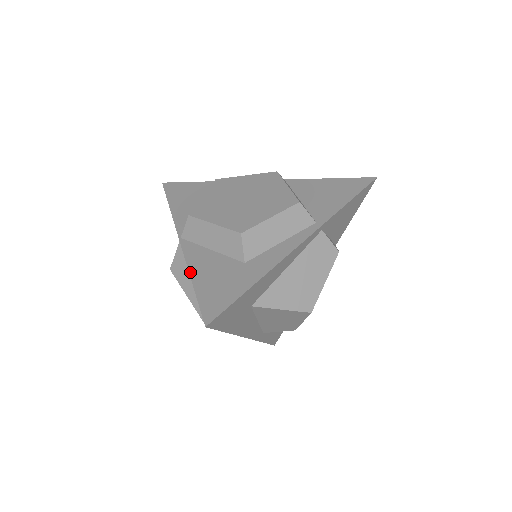
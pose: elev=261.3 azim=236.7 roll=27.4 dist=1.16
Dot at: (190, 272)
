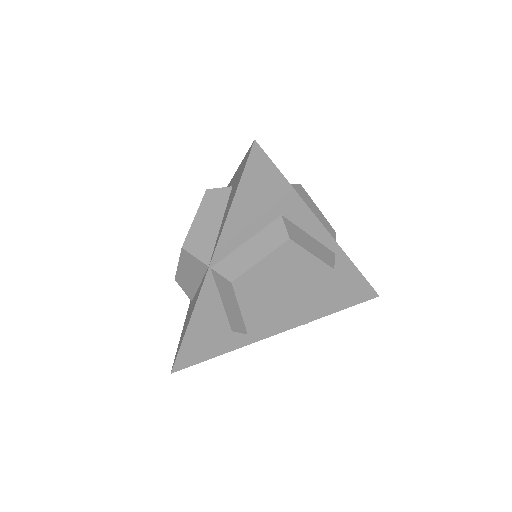
Dot at: (192, 318)
